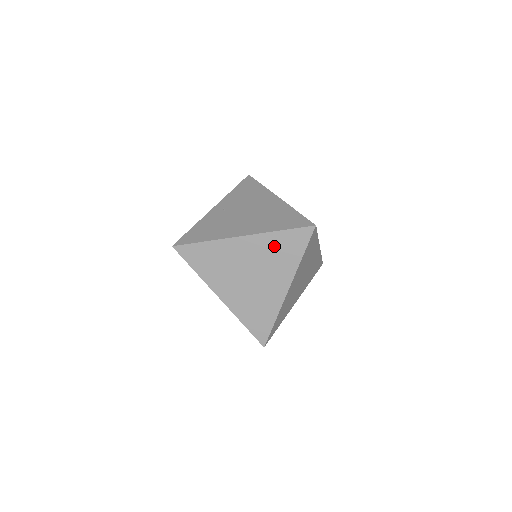
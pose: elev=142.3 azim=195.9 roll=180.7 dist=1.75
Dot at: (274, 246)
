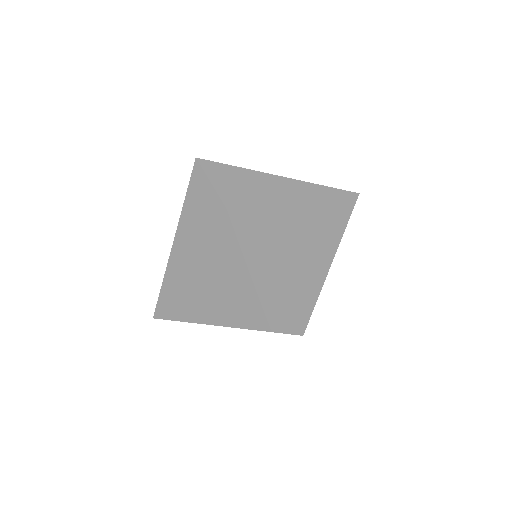
Dot at: (319, 200)
